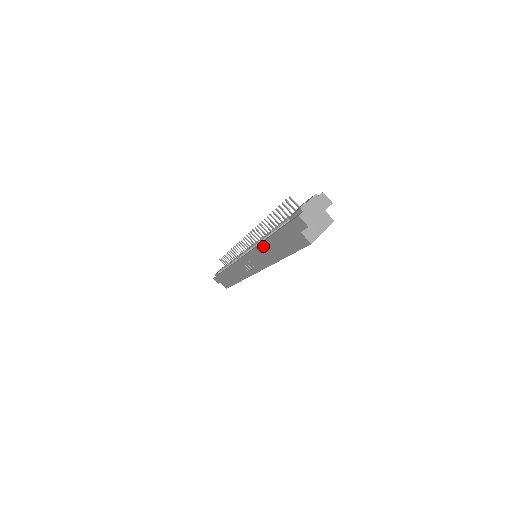
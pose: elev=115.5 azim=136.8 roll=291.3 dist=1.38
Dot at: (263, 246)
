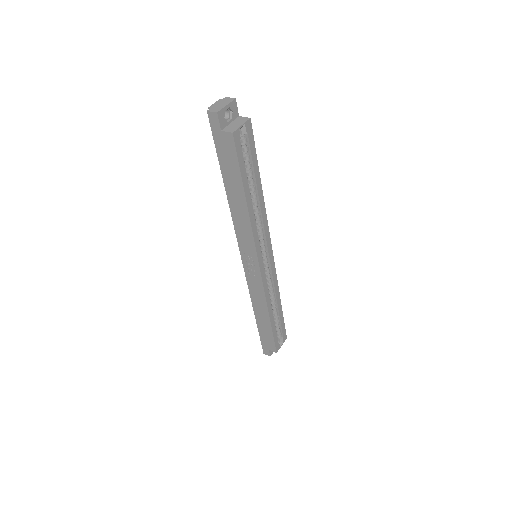
Dot at: (231, 206)
